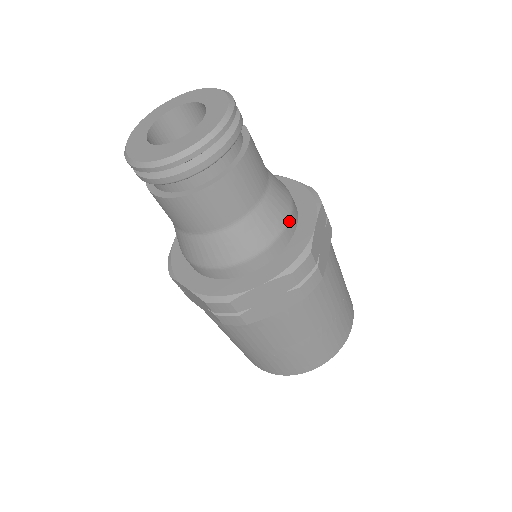
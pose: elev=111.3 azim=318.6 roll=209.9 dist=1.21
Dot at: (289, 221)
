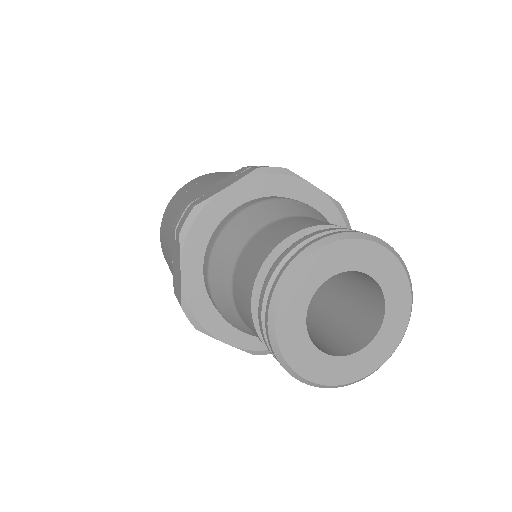
Dot at: occluded
